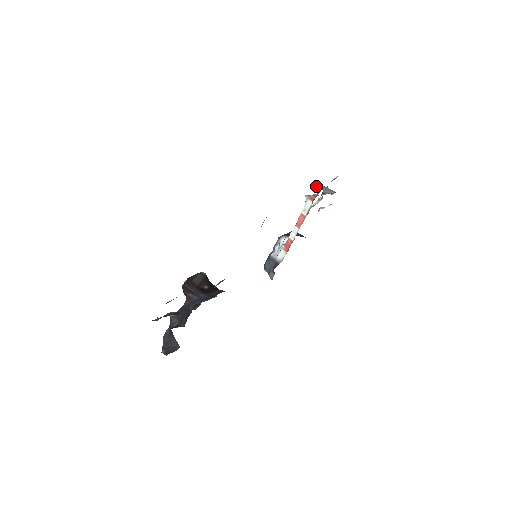
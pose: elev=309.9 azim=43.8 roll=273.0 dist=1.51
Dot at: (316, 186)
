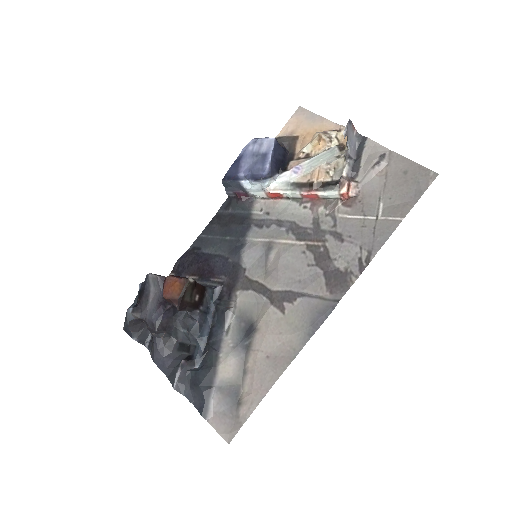
Dot at: occluded
